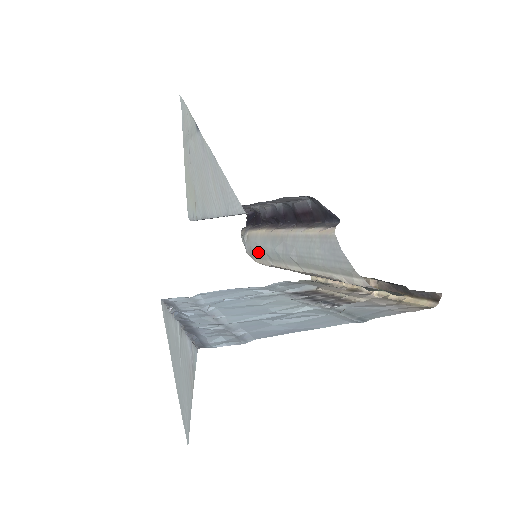
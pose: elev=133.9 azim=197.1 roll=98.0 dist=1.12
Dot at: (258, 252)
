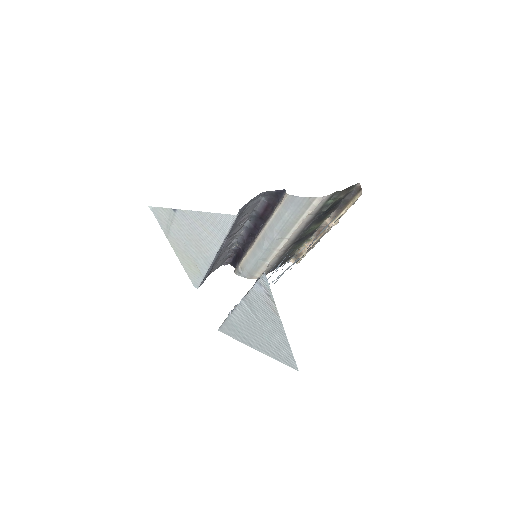
Dot at: (254, 267)
